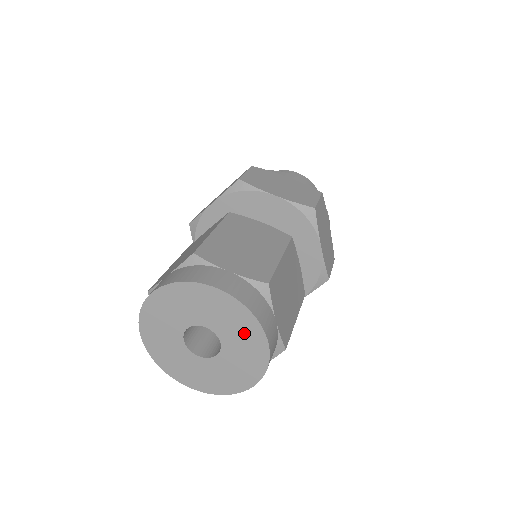
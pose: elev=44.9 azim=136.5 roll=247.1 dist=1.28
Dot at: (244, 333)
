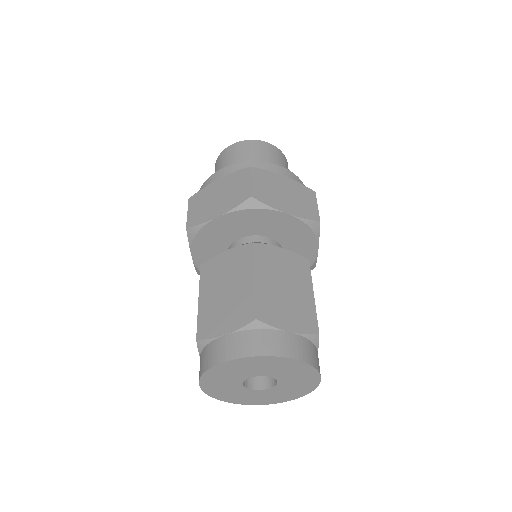
Dot at: (273, 365)
